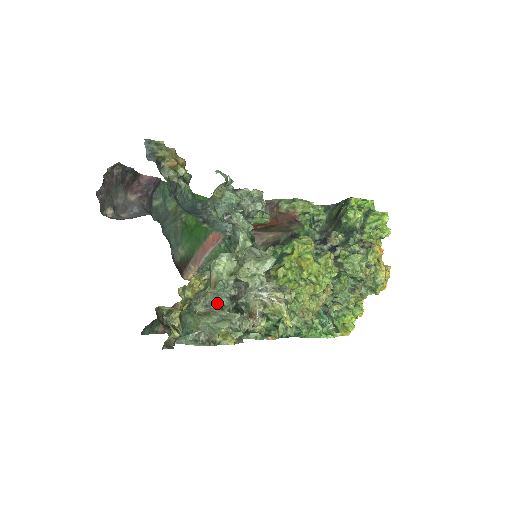
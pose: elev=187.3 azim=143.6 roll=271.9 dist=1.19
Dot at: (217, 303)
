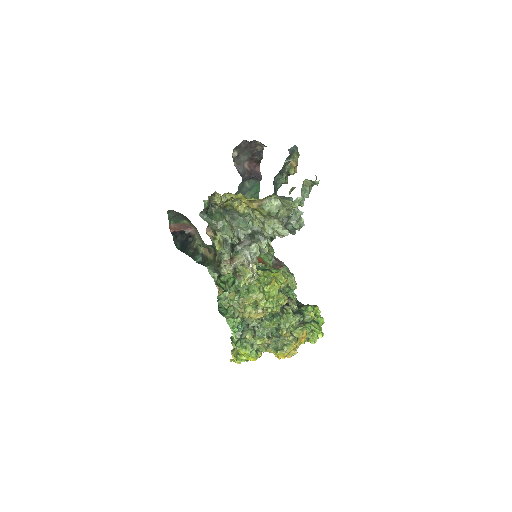
Dot at: occluded
